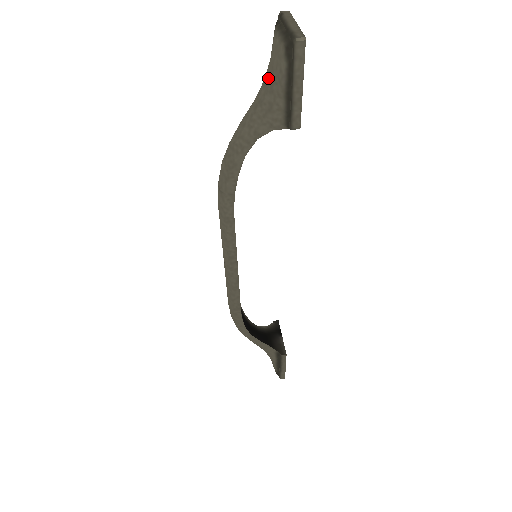
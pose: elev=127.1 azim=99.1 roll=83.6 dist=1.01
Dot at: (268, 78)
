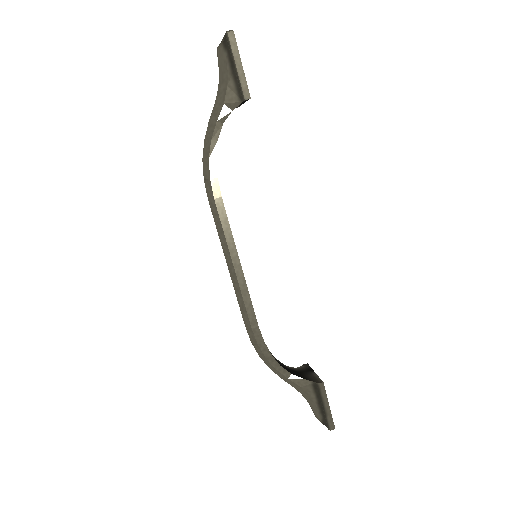
Dot at: (219, 78)
